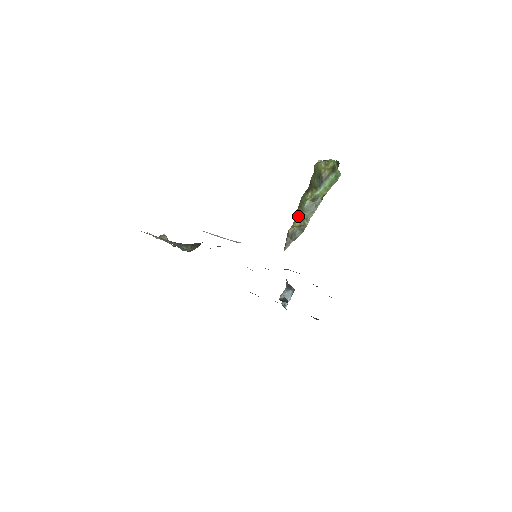
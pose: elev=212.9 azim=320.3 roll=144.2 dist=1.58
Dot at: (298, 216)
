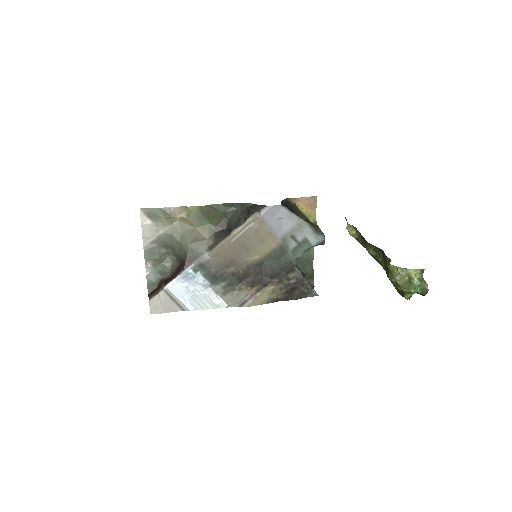
Dot at: (360, 236)
